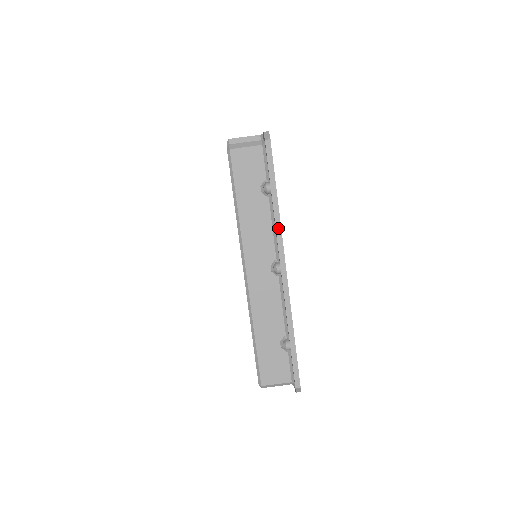
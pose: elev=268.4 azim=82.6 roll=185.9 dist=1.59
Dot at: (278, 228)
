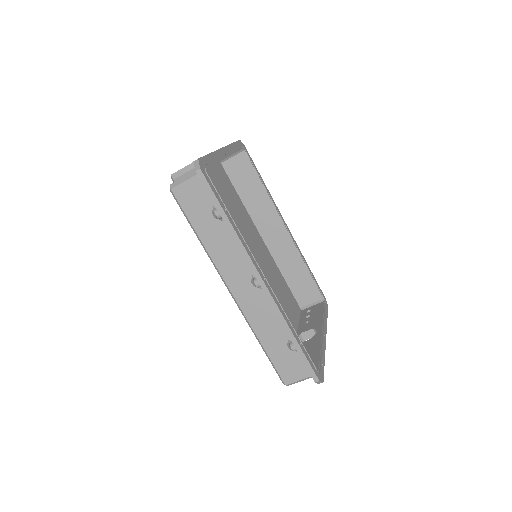
Dot at: (241, 248)
